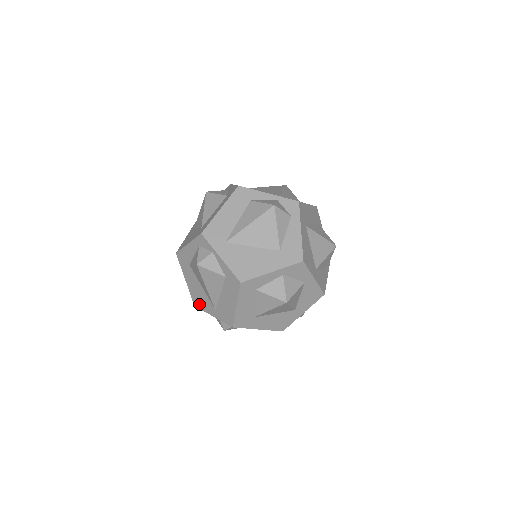
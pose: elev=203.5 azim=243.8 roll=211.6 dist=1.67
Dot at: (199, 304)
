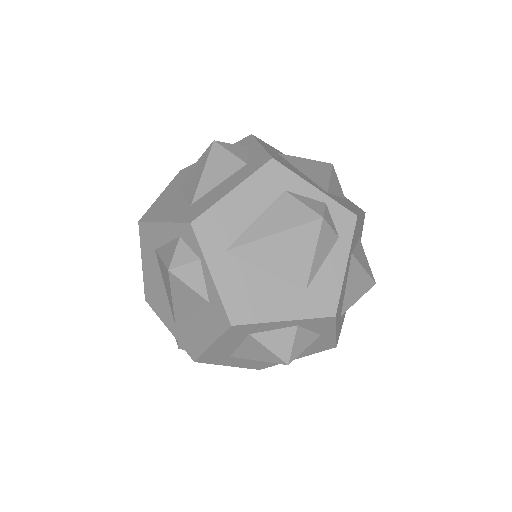
Dot at: (153, 303)
